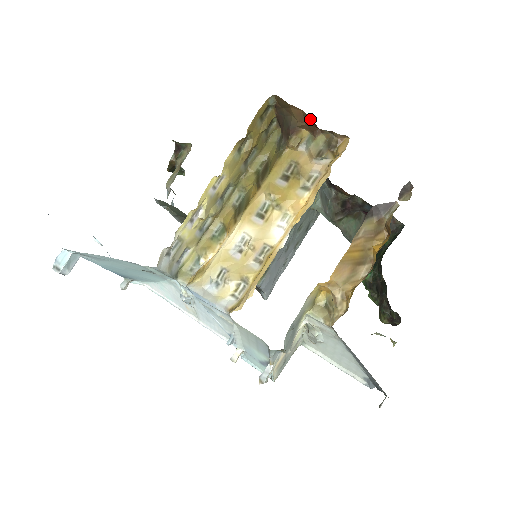
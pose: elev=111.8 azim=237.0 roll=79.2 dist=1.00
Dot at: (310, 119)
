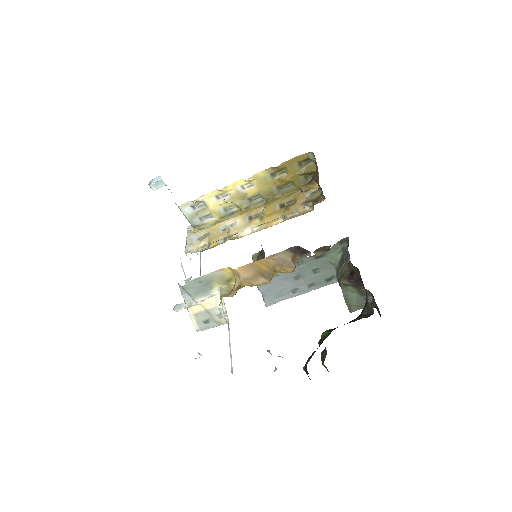
Dot at: occluded
